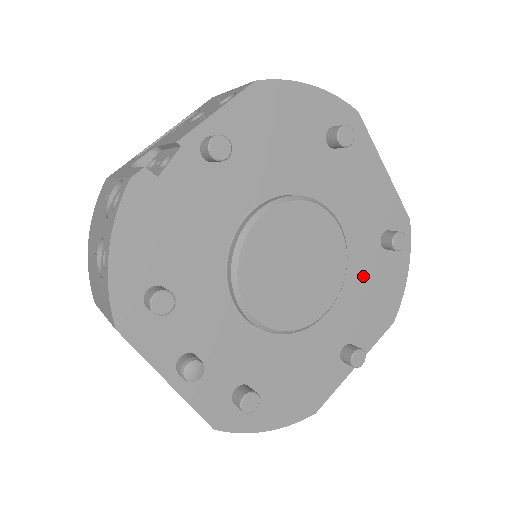
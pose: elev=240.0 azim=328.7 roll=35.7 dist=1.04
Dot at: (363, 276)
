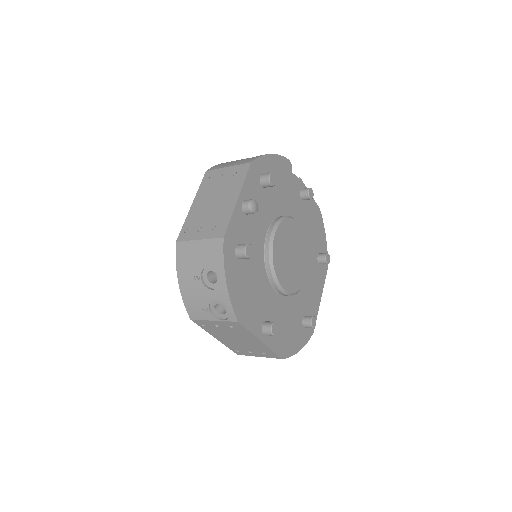
Dot at: (292, 314)
